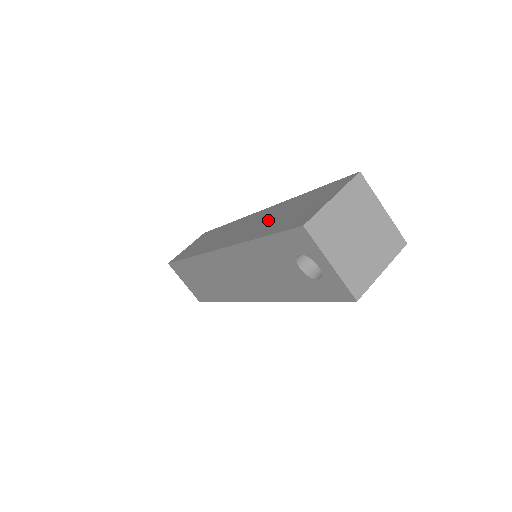
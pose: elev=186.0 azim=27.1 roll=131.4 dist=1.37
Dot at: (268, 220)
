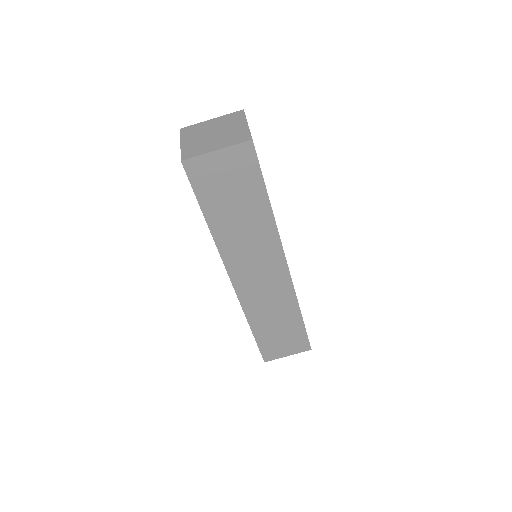
Dot at: occluded
